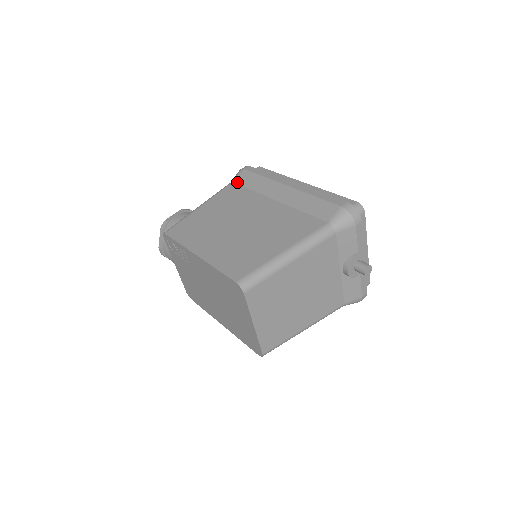
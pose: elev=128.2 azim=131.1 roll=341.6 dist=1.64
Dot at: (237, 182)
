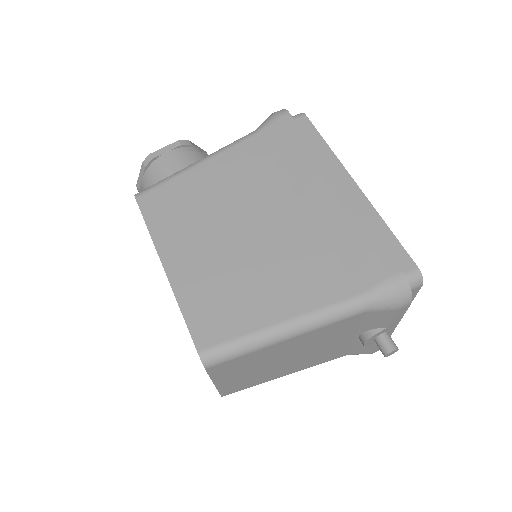
Dot at: (263, 137)
